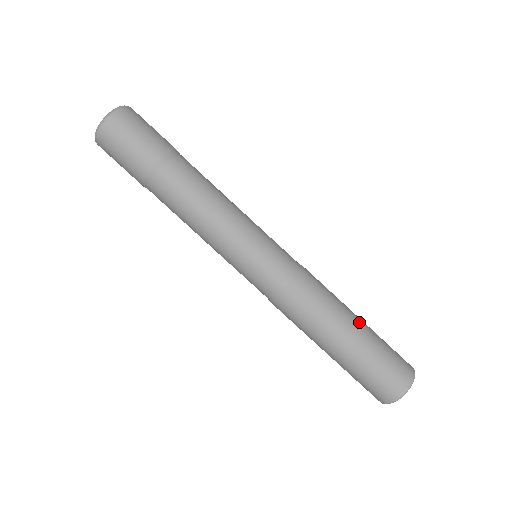
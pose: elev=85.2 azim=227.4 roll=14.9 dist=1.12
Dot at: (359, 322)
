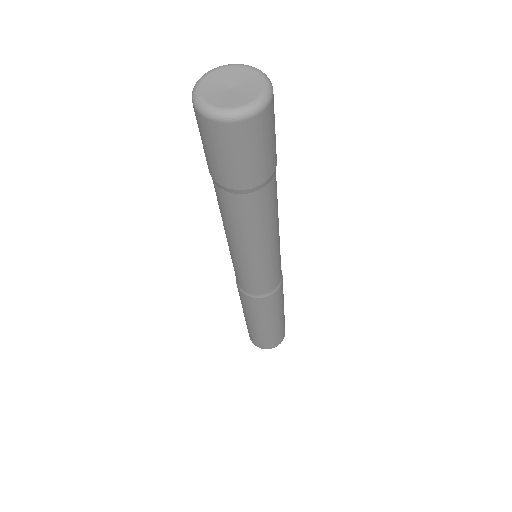
Dot at: occluded
